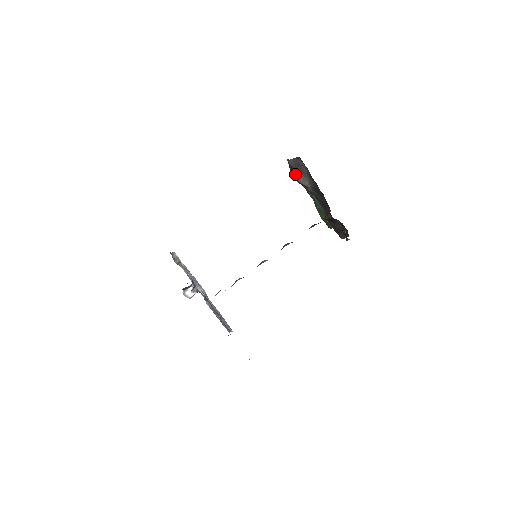
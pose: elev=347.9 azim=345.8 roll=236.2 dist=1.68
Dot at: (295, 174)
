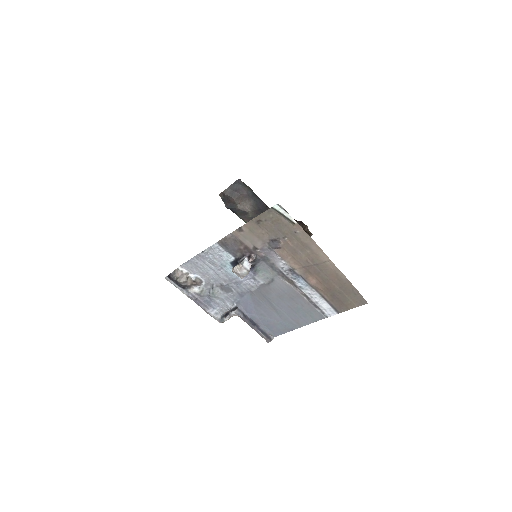
Dot at: (233, 203)
